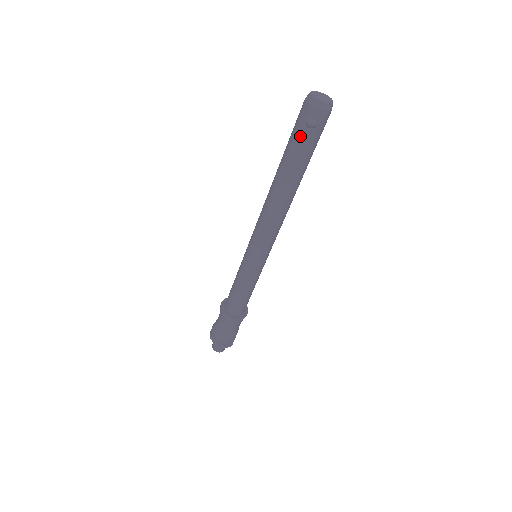
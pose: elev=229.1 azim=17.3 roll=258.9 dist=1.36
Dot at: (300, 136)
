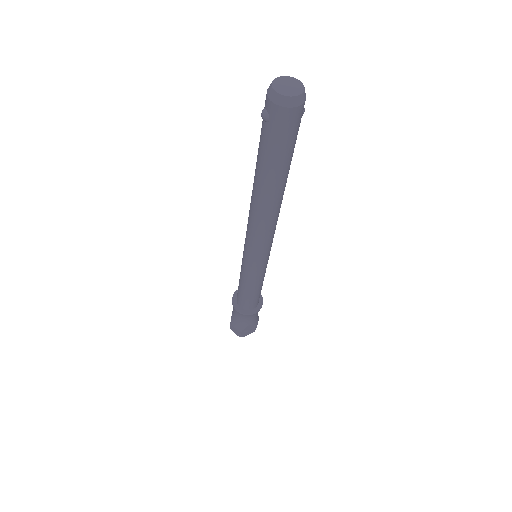
Dot at: (261, 128)
